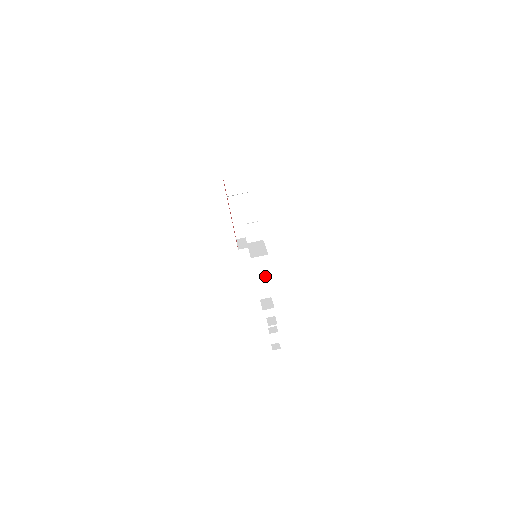
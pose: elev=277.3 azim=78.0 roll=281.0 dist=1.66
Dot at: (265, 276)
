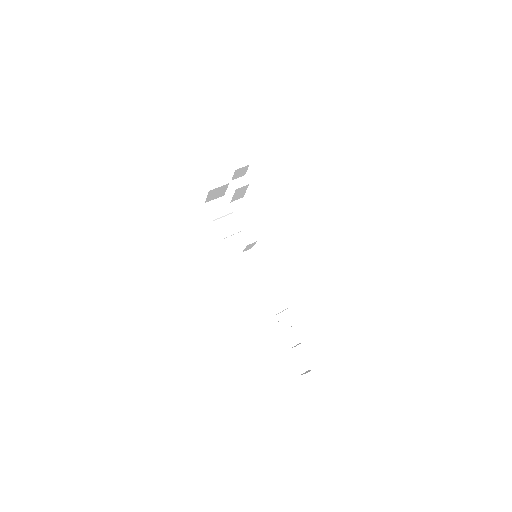
Dot at: (270, 287)
